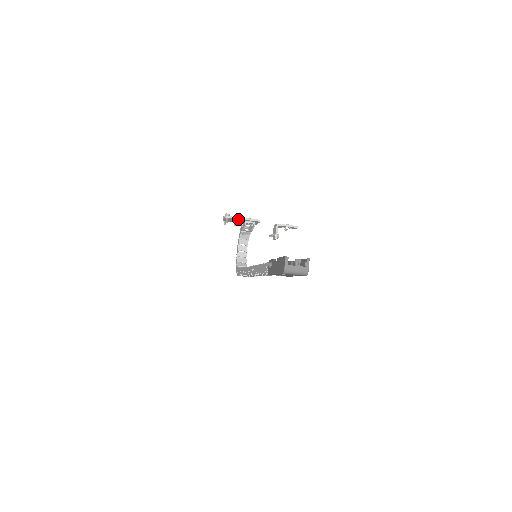
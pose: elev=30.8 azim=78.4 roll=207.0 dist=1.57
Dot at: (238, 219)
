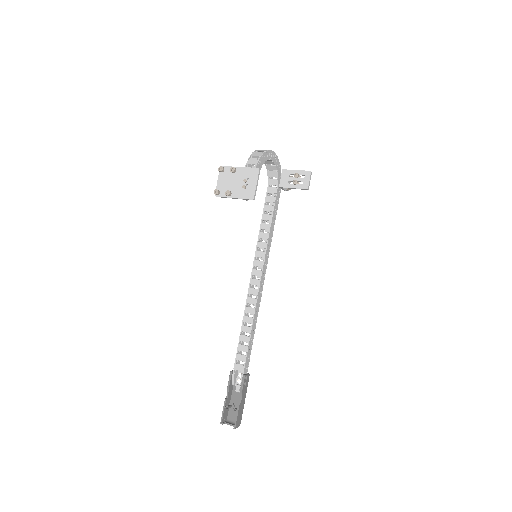
Dot at: (230, 196)
